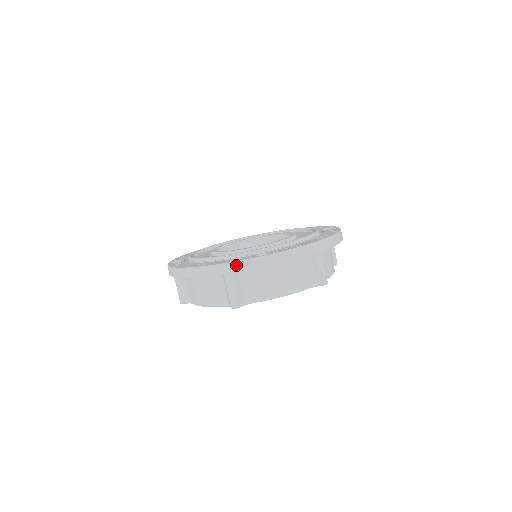
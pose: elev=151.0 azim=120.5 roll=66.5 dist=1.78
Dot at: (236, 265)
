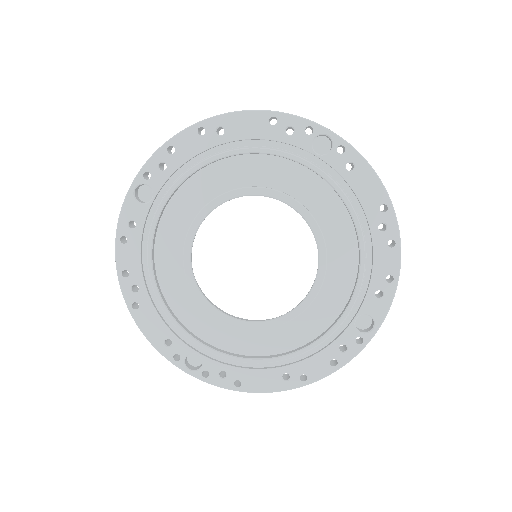
Dot at: (159, 349)
